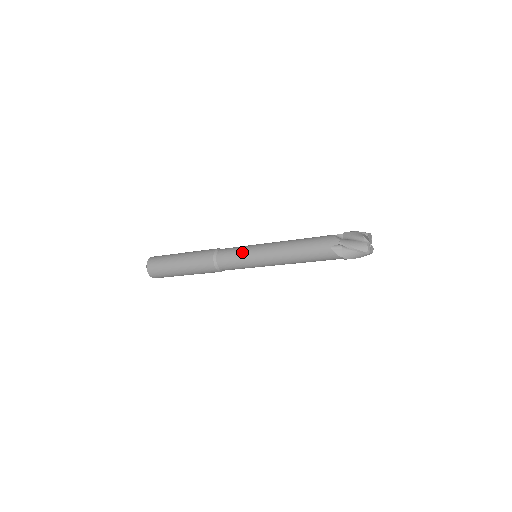
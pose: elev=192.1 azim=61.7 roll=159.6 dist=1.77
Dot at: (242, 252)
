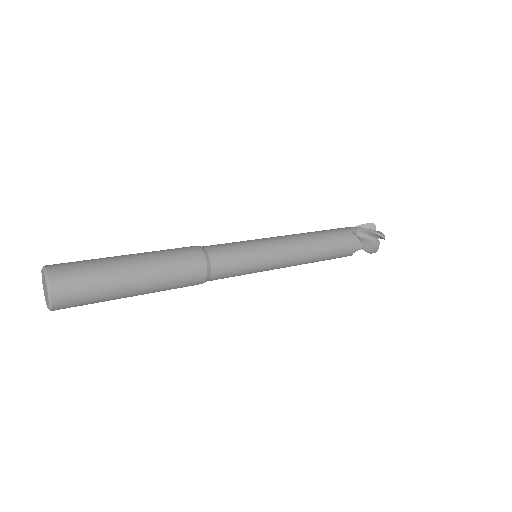
Dot at: (253, 264)
